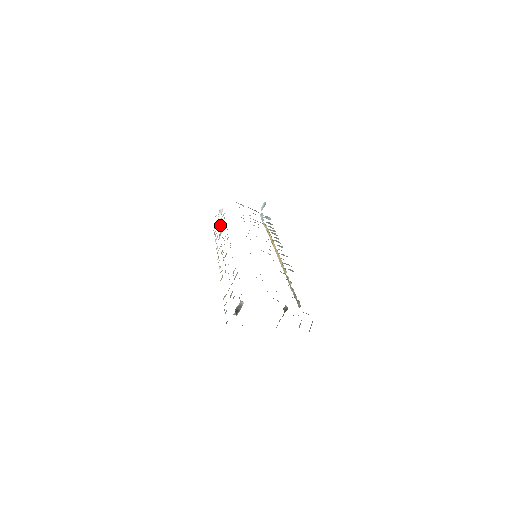
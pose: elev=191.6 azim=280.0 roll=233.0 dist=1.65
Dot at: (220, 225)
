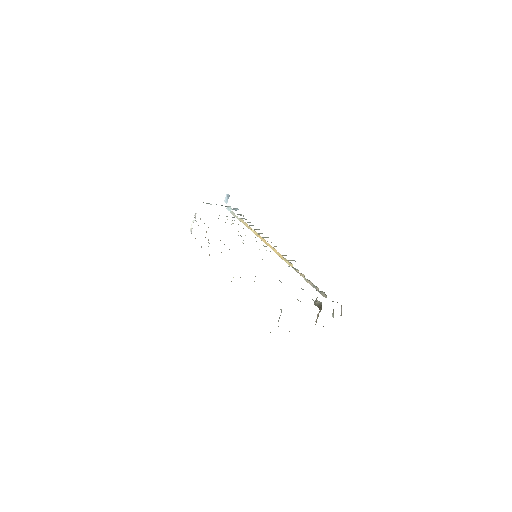
Dot at: occluded
